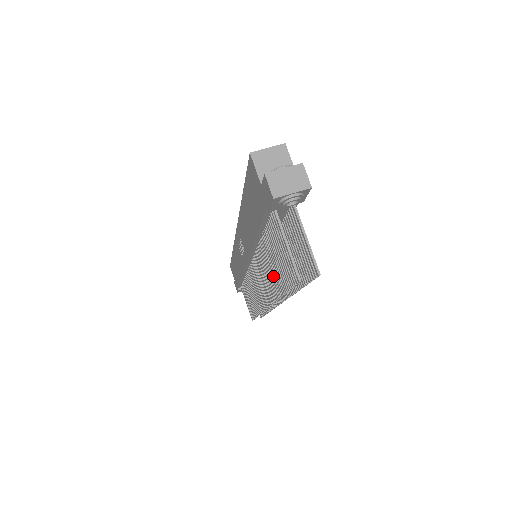
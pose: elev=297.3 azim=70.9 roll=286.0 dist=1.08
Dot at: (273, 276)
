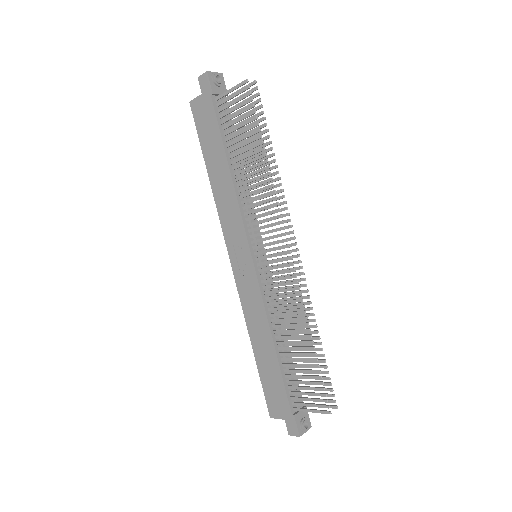
Dot at: (253, 160)
